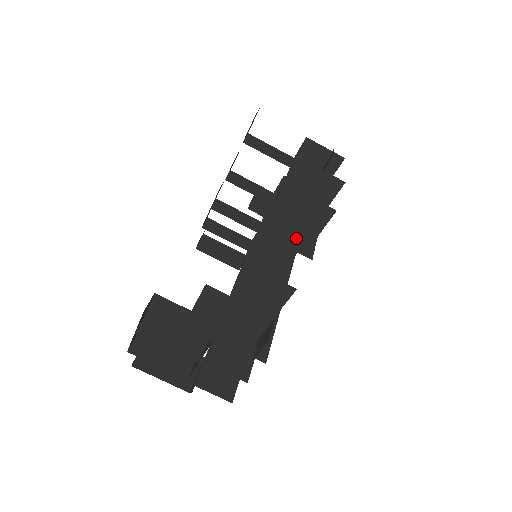
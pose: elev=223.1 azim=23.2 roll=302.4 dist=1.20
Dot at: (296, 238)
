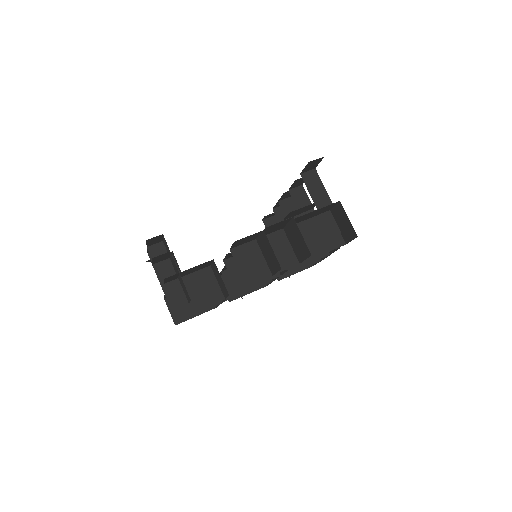
Dot at: (253, 265)
